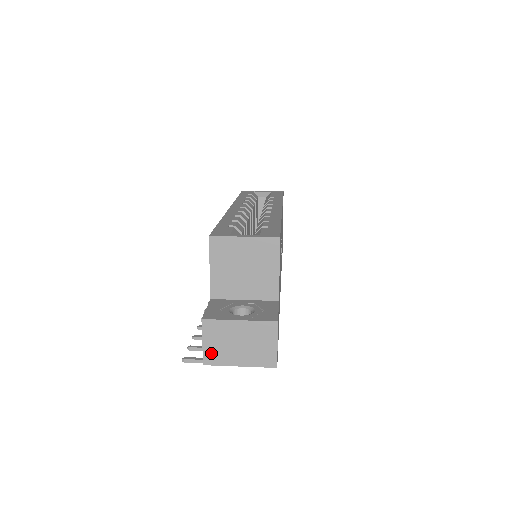
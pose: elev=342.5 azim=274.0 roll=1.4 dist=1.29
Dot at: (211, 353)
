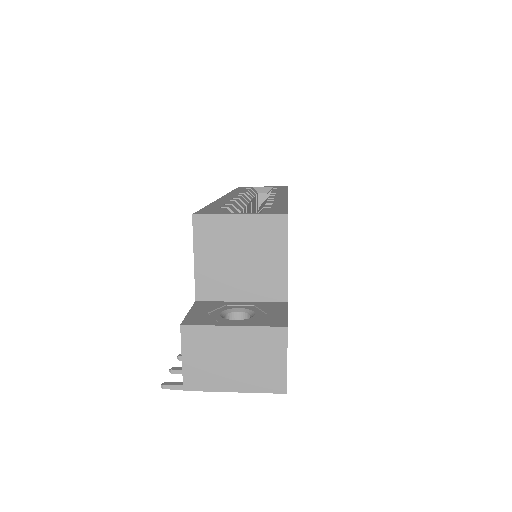
Dot at: (194, 373)
